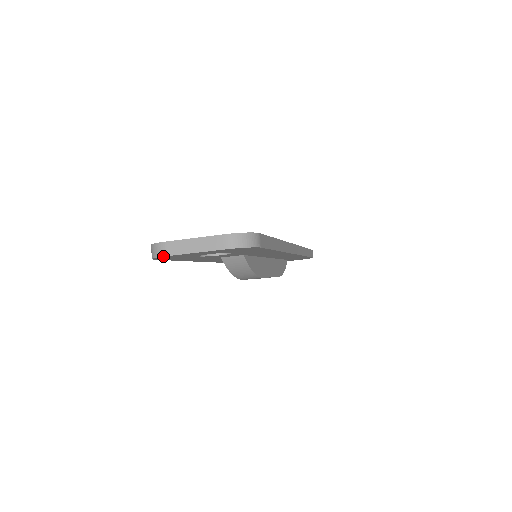
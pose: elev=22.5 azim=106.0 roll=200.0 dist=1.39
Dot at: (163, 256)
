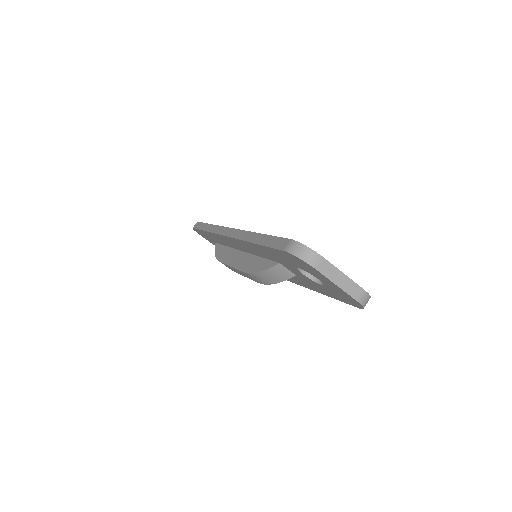
Dot at: (313, 266)
